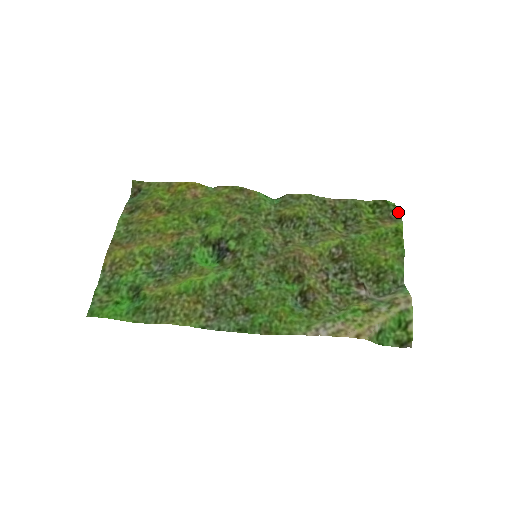
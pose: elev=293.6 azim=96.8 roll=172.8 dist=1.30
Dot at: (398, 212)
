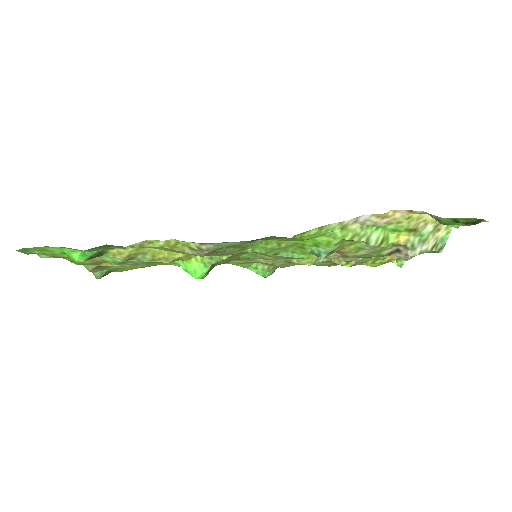
Dot at: occluded
